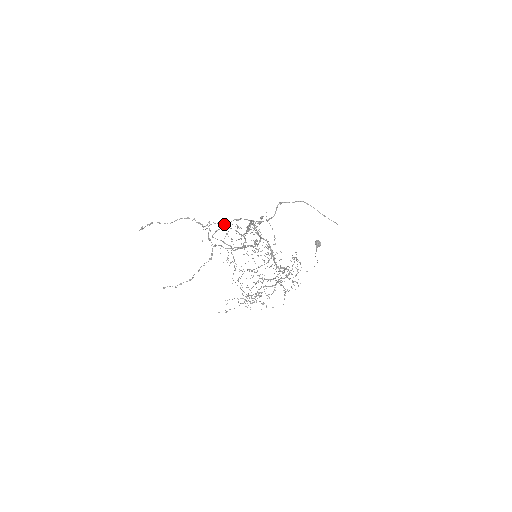
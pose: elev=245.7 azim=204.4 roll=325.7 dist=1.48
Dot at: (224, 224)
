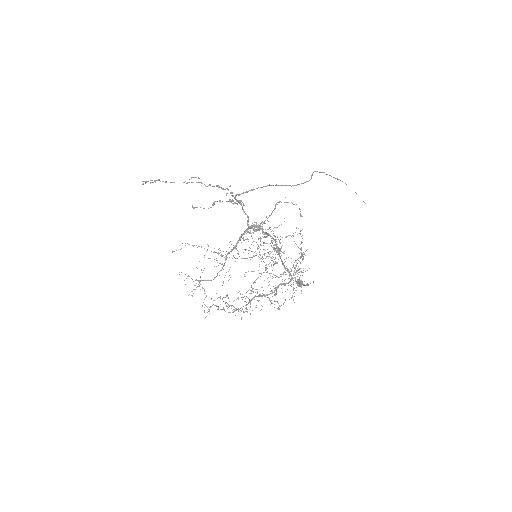
Dot at: (201, 246)
